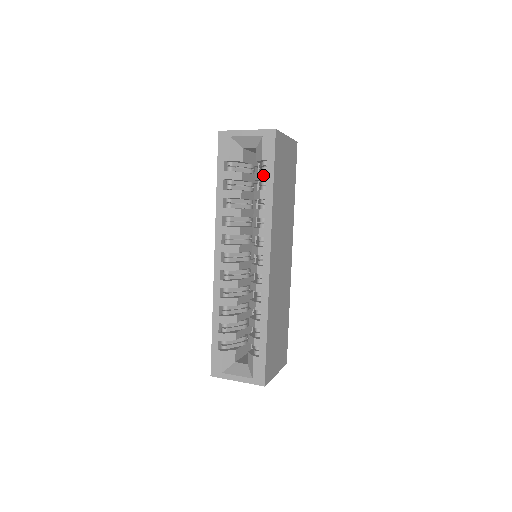
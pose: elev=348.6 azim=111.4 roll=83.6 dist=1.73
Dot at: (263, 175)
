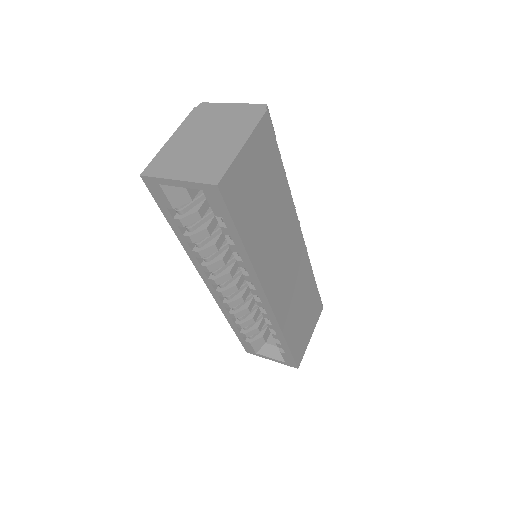
Dot at: (224, 231)
